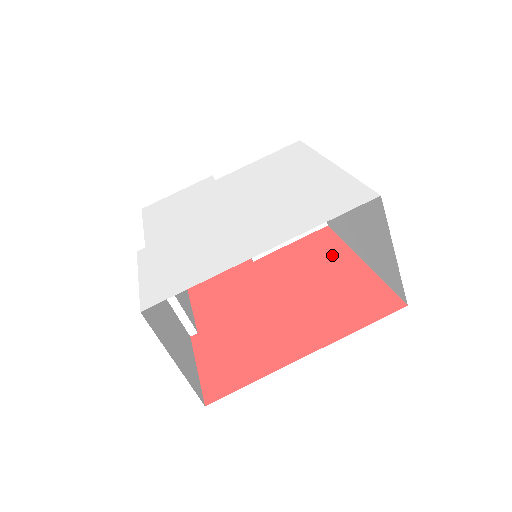
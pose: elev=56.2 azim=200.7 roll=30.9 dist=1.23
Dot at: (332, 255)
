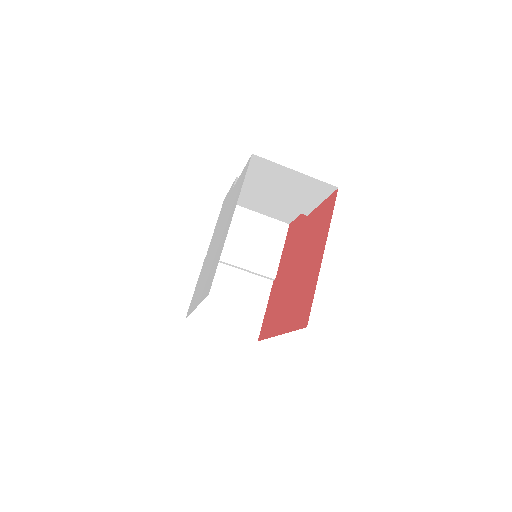
Dot at: (321, 237)
